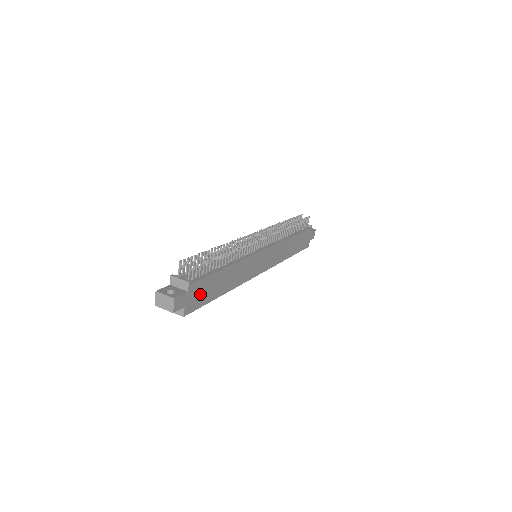
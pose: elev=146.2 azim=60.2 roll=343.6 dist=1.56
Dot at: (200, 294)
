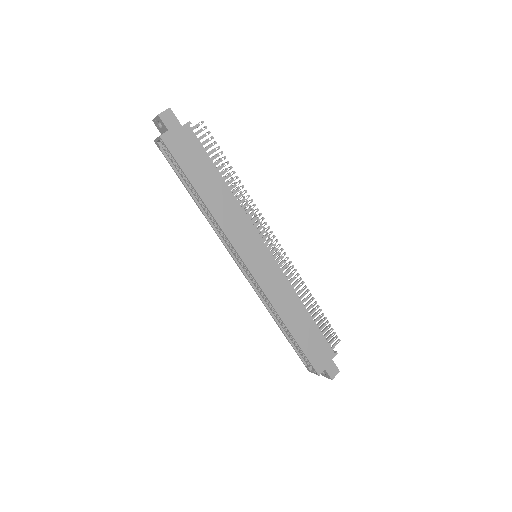
Dot at: (187, 150)
